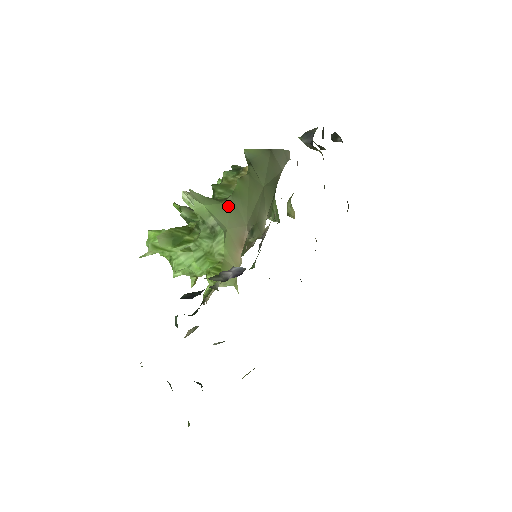
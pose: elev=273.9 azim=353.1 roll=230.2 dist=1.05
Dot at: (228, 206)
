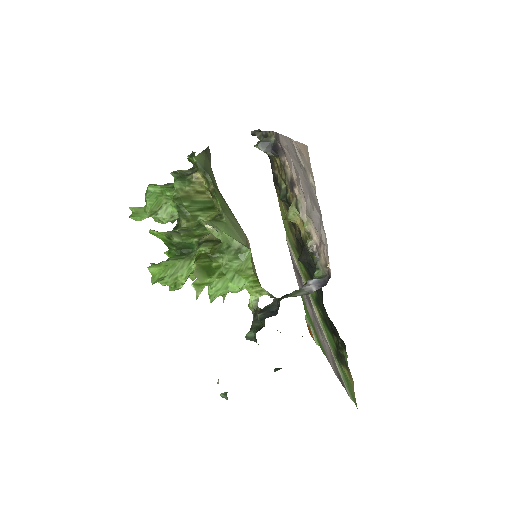
Dot at: (230, 223)
